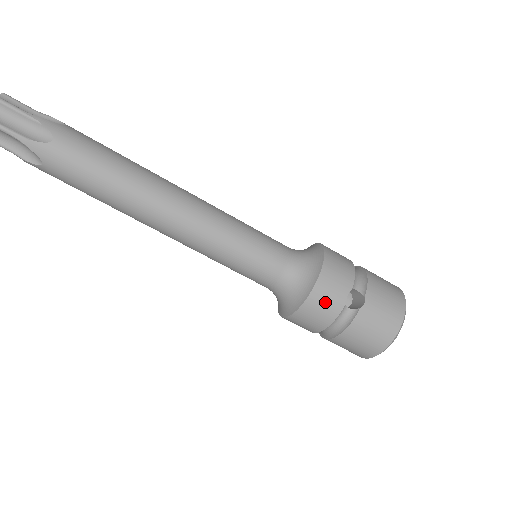
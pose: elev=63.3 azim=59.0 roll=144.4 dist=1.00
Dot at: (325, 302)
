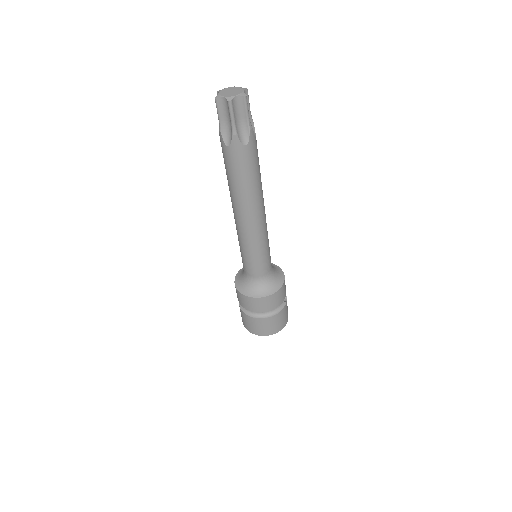
Dot at: (283, 292)
